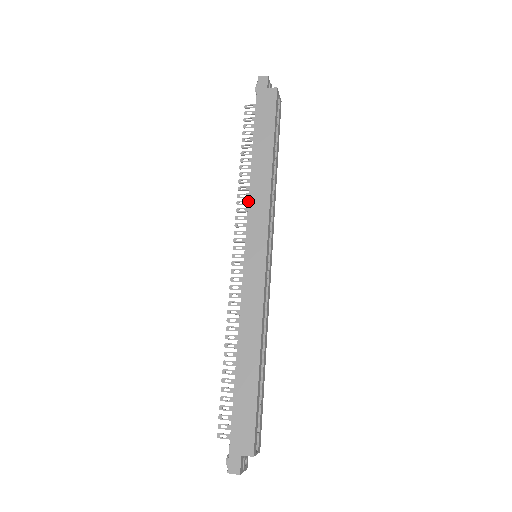
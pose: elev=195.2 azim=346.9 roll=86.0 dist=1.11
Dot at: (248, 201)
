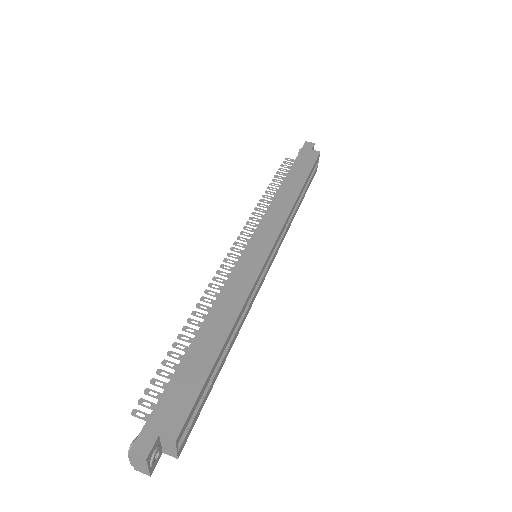
Dot at: (267, 209)
